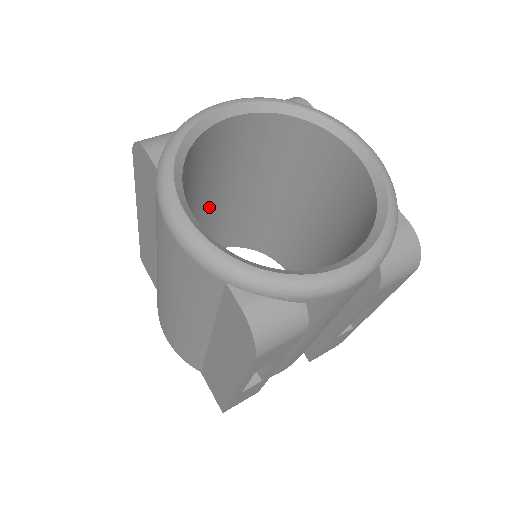
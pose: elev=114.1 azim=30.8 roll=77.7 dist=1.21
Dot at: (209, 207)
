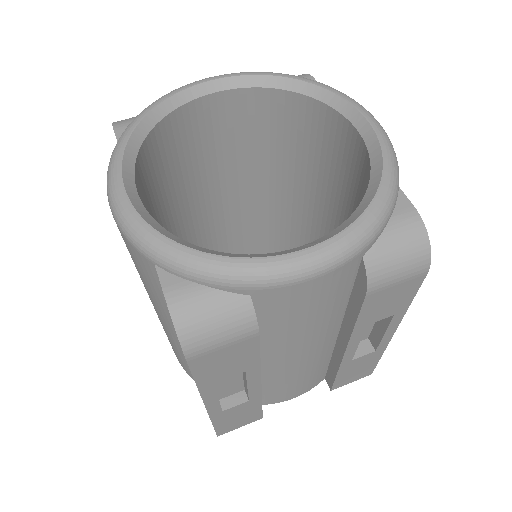
Dot at: (218, 204)
